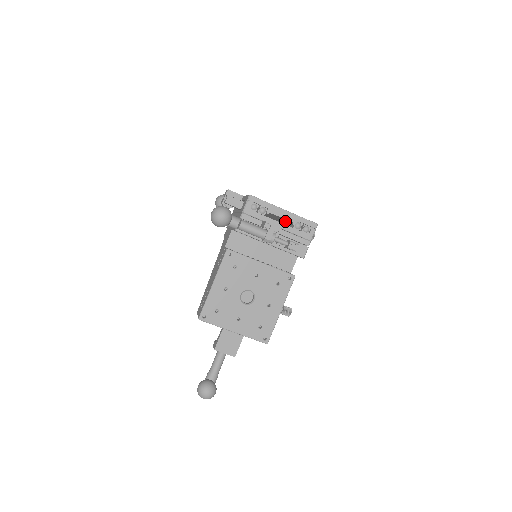
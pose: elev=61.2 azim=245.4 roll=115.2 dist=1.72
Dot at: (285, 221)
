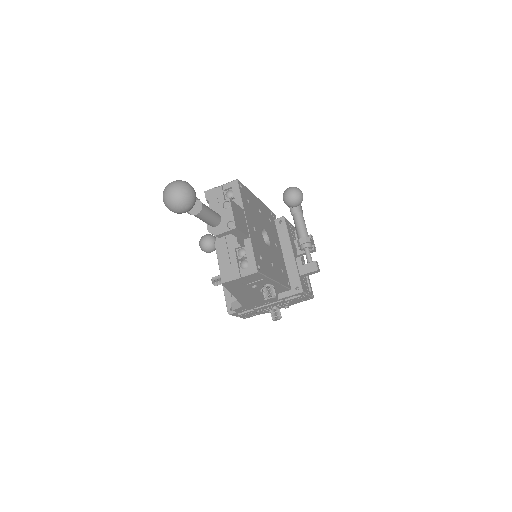
Dot at: occluded
